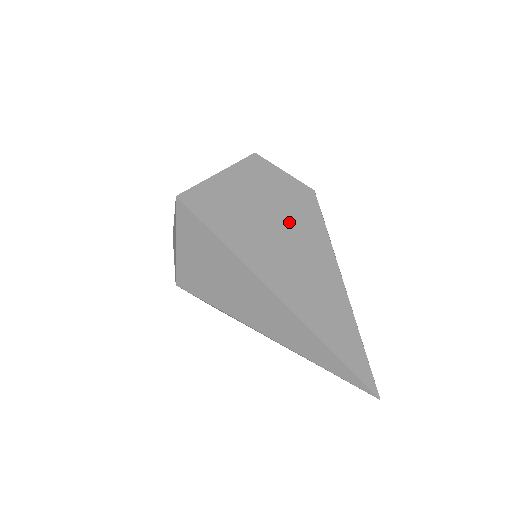
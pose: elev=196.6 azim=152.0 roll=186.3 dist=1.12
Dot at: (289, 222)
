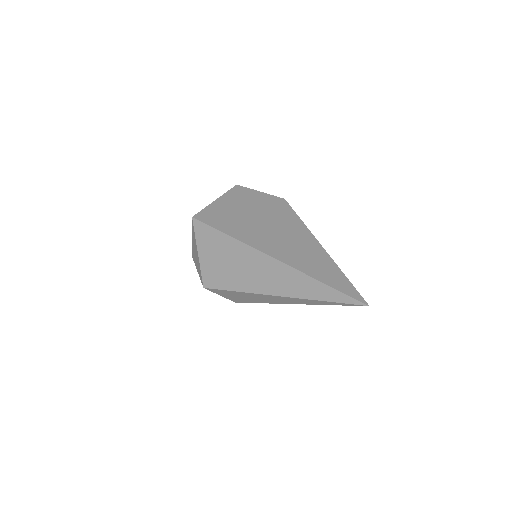
Dot at: (273, 219)
